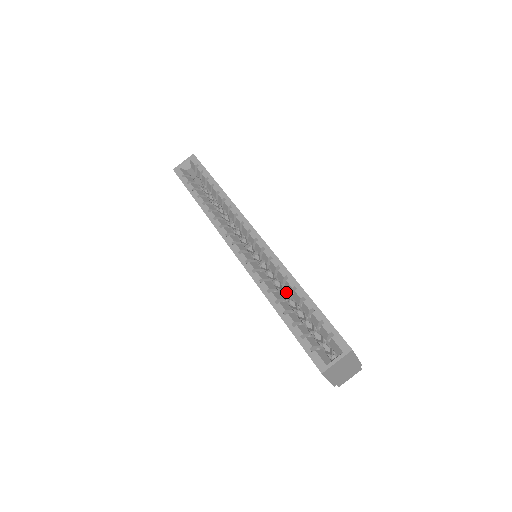
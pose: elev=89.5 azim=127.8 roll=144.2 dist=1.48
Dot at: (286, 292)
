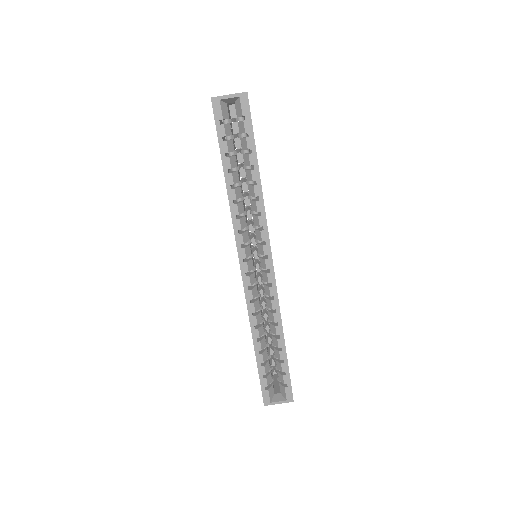
Dot at: occluded
